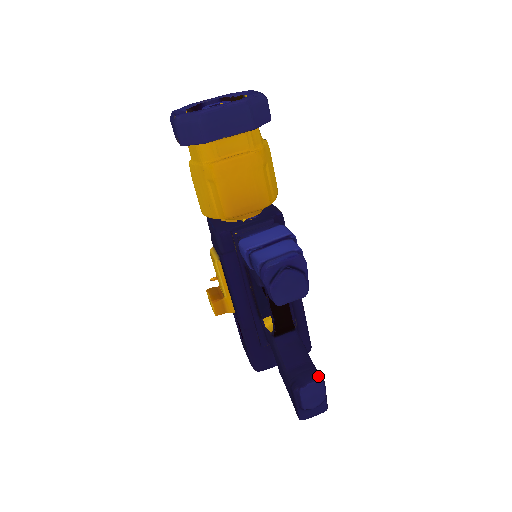
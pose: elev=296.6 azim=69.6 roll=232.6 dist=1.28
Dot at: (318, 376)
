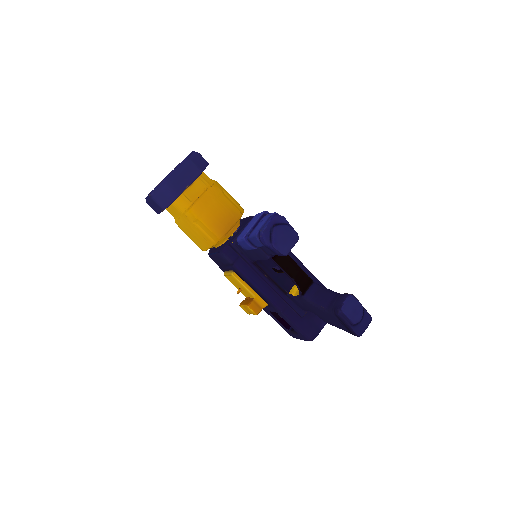
Dot at: (347, 294)
